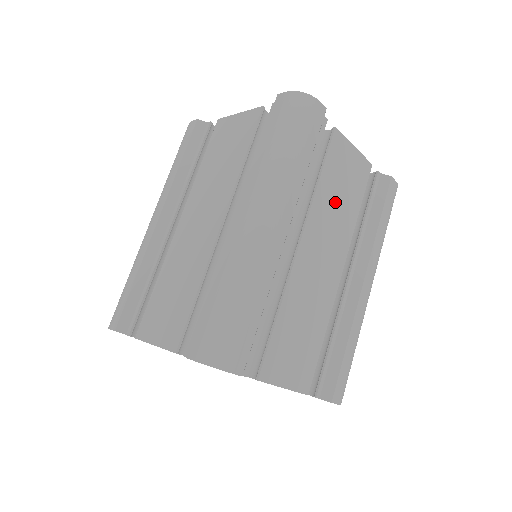
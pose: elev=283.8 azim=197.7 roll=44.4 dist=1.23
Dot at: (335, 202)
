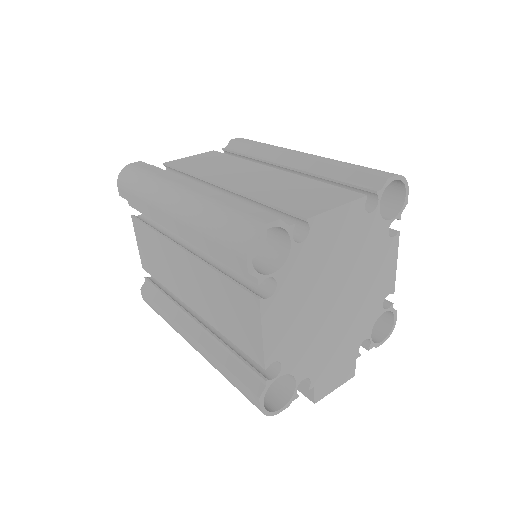
Dot at: (215, 167)
